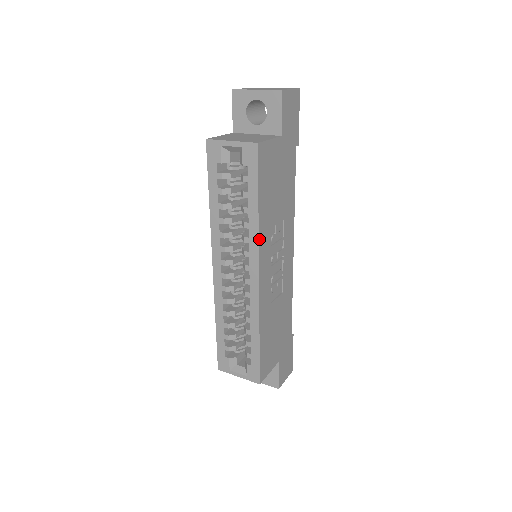
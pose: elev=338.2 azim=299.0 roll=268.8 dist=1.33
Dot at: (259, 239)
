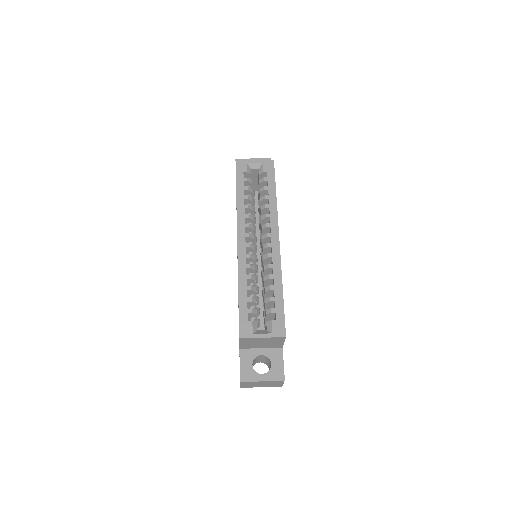
Dot at: (277, 214)
